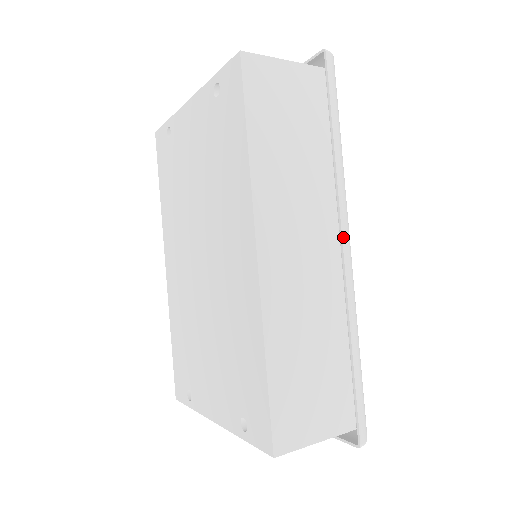
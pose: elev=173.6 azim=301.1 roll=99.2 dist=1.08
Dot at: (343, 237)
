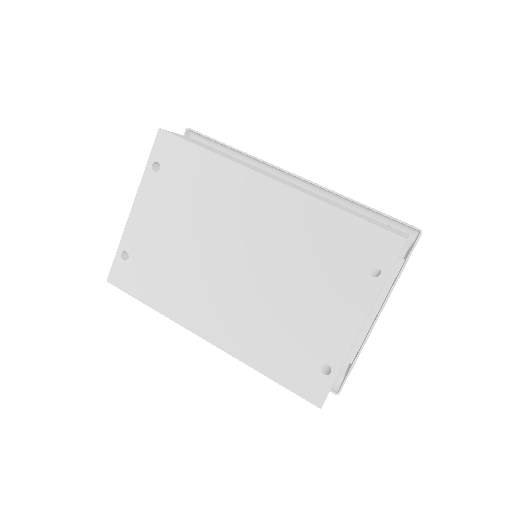
Dot at: (290, 172)
